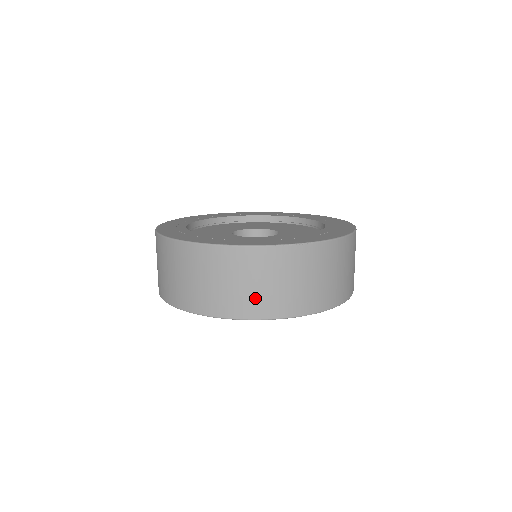
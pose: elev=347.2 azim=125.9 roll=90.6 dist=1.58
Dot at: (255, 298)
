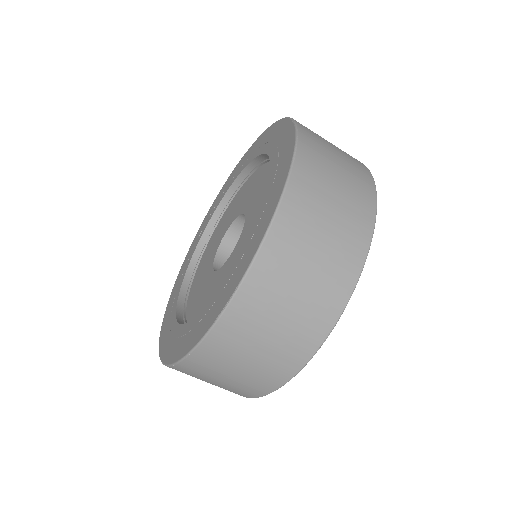
Dot at: occluded
